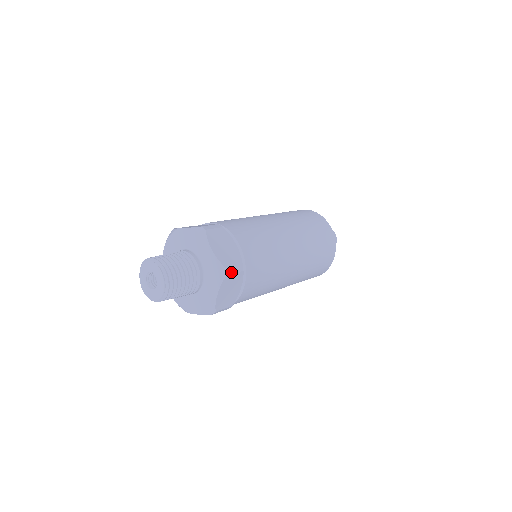
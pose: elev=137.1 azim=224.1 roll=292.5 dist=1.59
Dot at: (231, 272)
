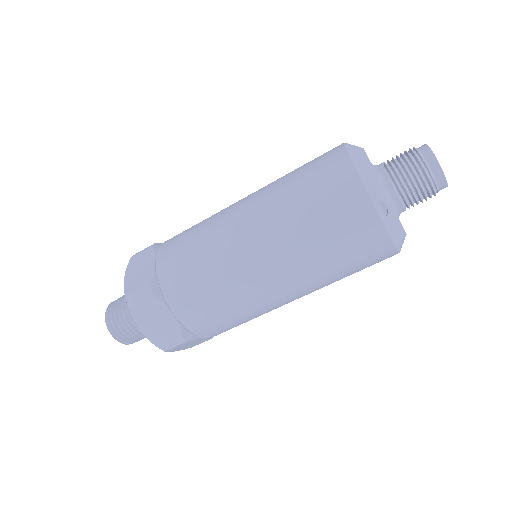
Dot at: (135, 300)
